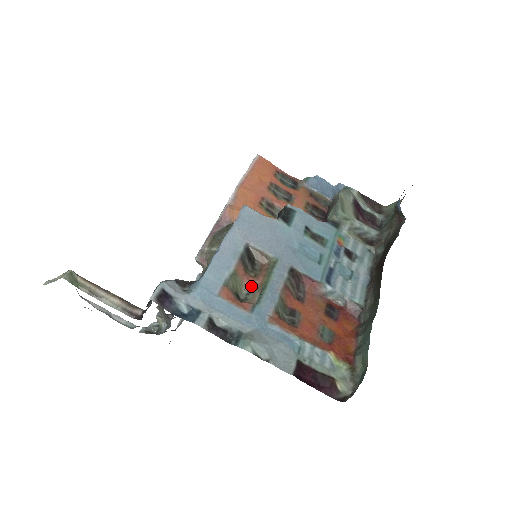
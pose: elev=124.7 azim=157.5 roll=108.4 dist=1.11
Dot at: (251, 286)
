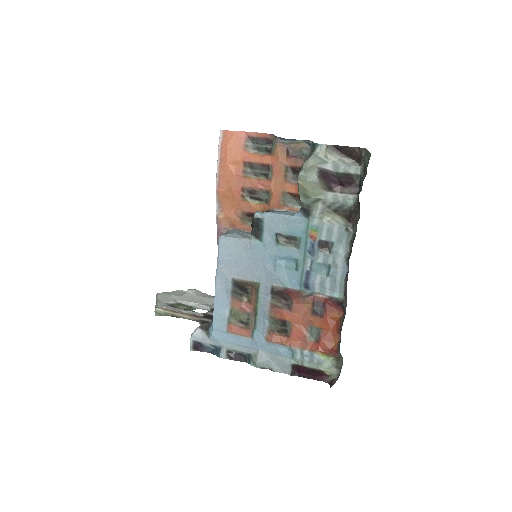
Dot at: (248, 312)
